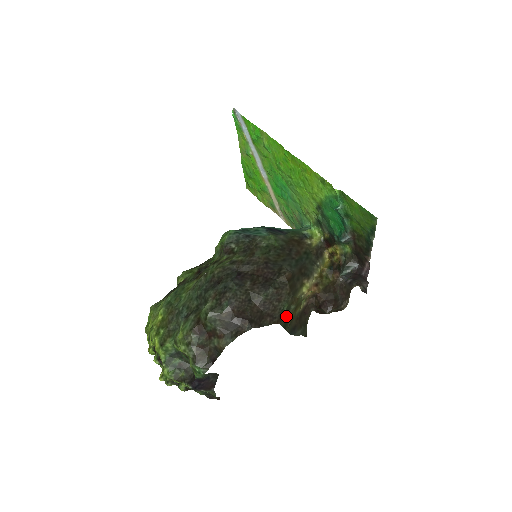
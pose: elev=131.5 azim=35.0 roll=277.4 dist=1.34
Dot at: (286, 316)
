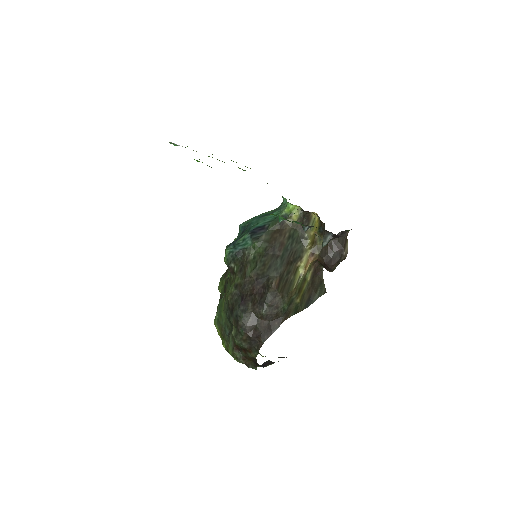
Dot at: (293, 305)
